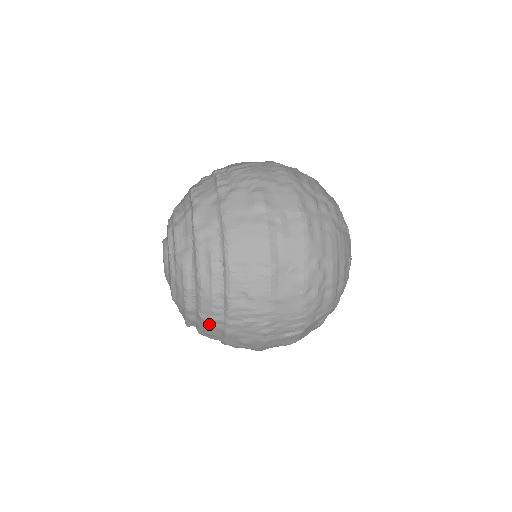
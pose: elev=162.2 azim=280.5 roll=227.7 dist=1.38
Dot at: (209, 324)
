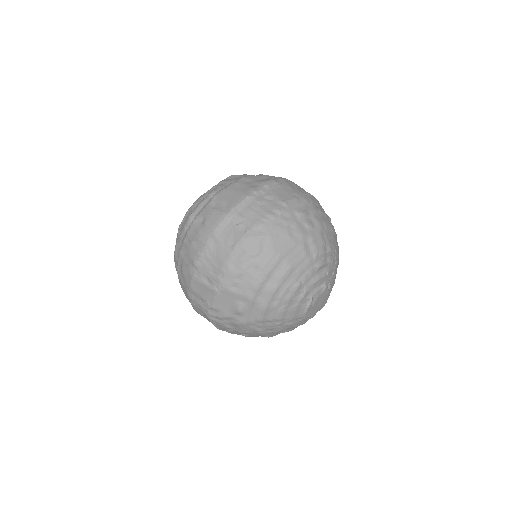
Dot at: (178, 242)
